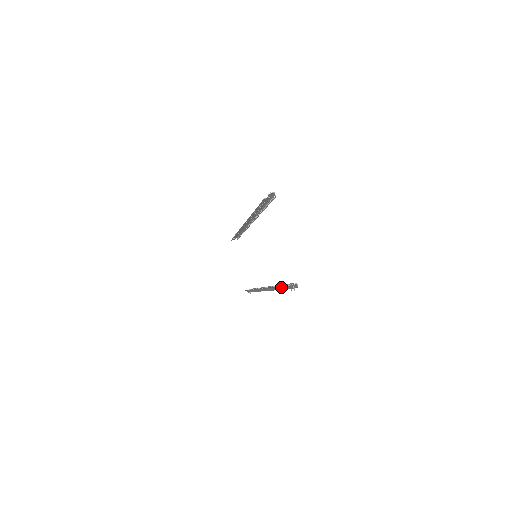
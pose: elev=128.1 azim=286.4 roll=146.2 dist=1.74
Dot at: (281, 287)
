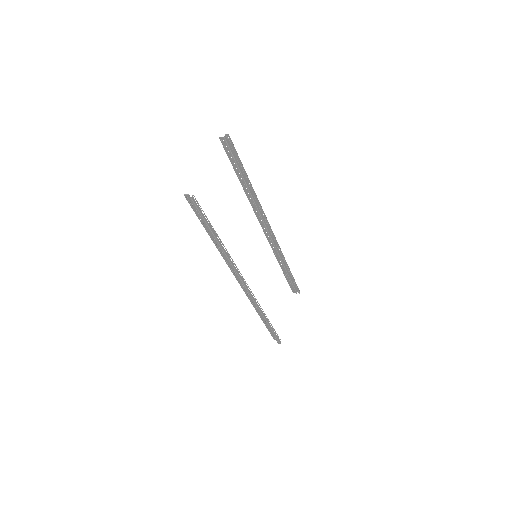
Dot at: (209, 229)
